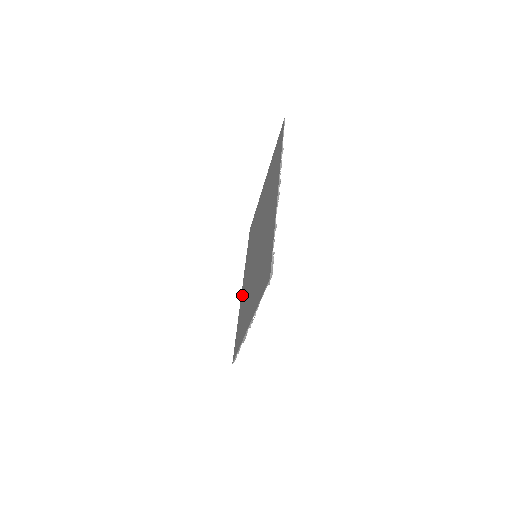
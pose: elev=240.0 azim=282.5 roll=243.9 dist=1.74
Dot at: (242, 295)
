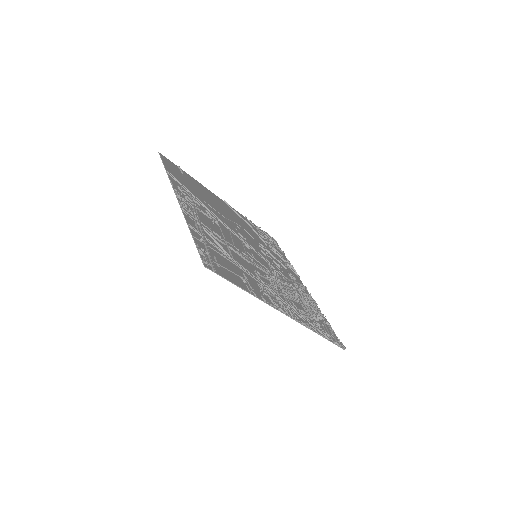
Dot at: occluded
